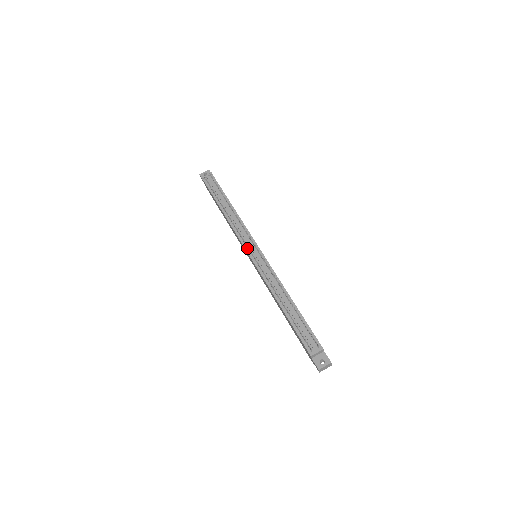
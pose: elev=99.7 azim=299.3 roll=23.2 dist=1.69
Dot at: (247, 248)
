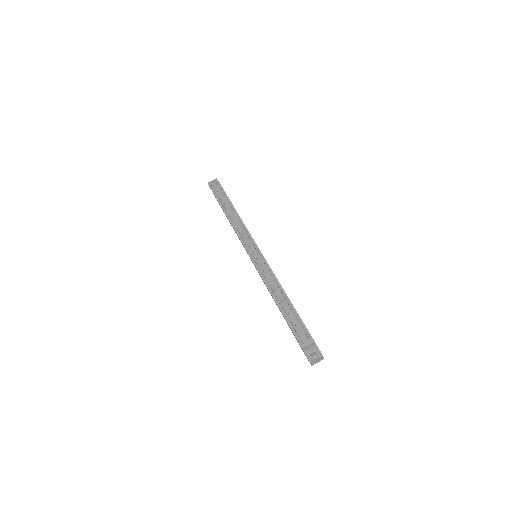
Dot at: (247, 248)
